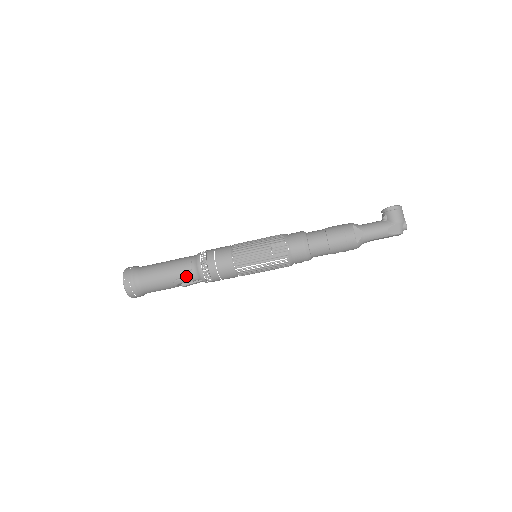
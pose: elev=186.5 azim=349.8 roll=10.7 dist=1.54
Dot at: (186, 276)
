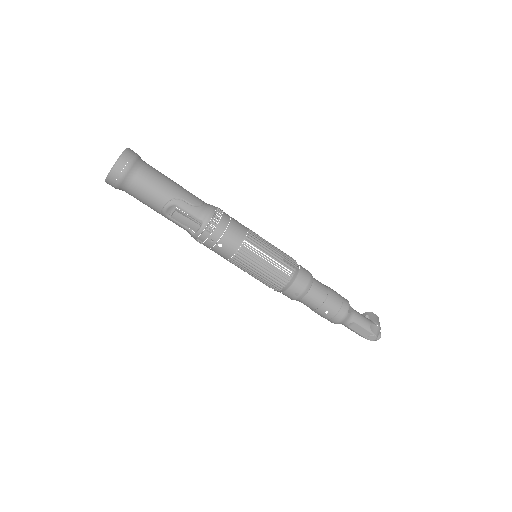
Dot at: (193, 205)
